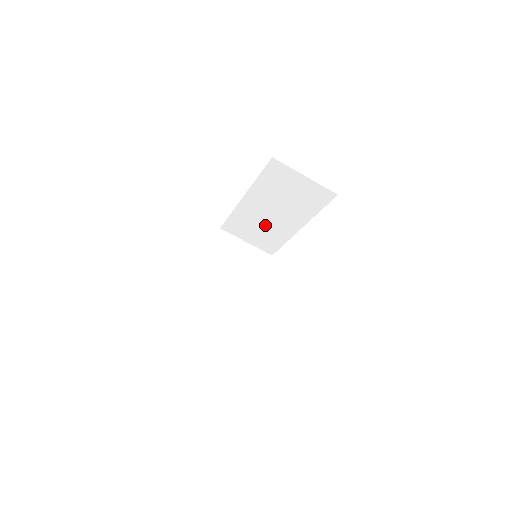
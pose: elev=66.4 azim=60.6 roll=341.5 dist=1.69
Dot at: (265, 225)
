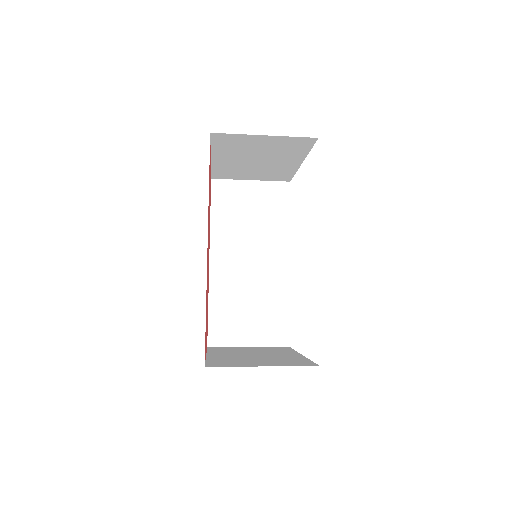
Dot at: occluded
